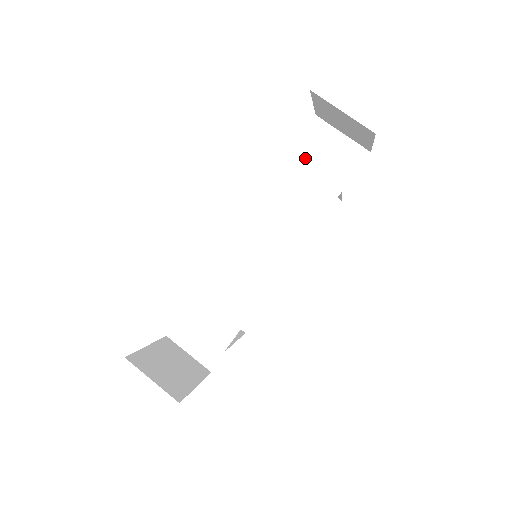
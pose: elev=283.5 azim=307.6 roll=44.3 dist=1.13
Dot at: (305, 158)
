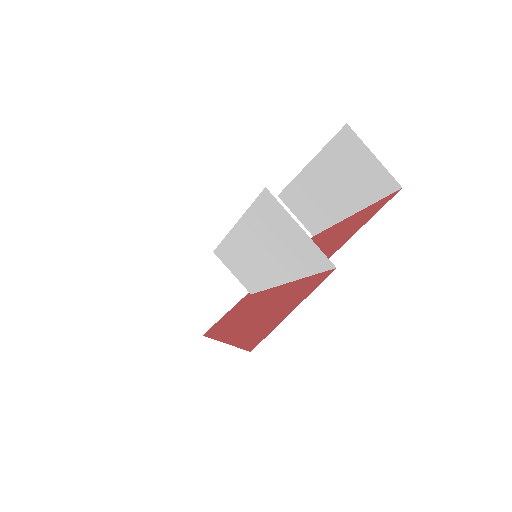
Dot at: (267, 222)
